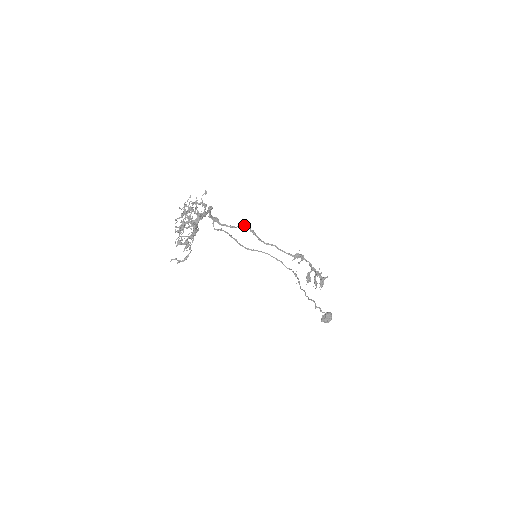
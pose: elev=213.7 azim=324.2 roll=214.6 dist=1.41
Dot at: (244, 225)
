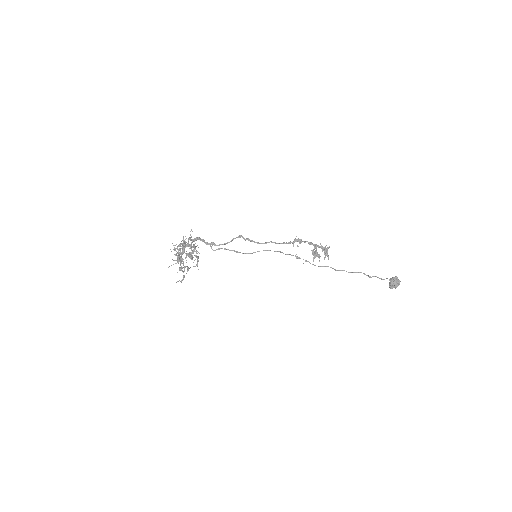
Dot at: (235, 238)
